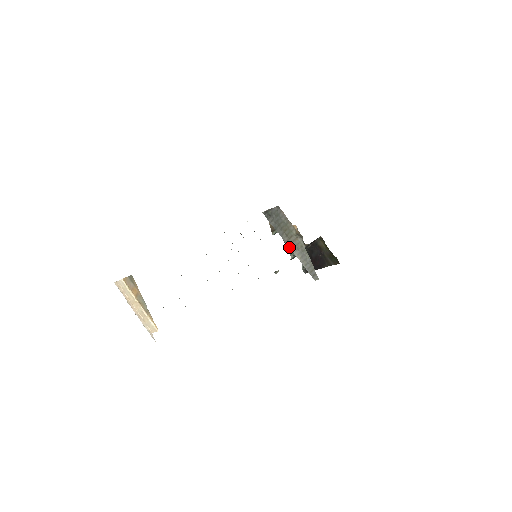
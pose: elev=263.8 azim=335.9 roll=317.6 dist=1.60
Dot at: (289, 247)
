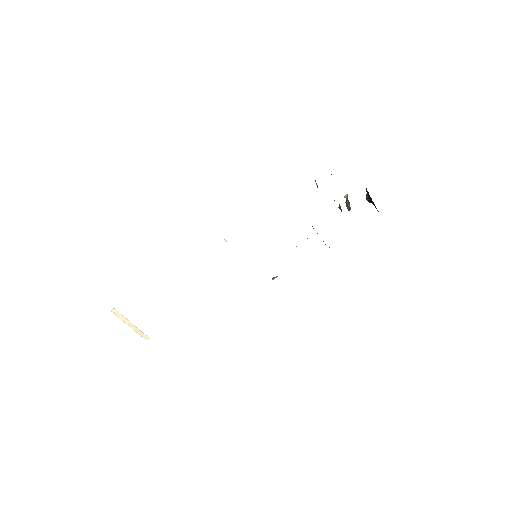
Dot at: occluded
